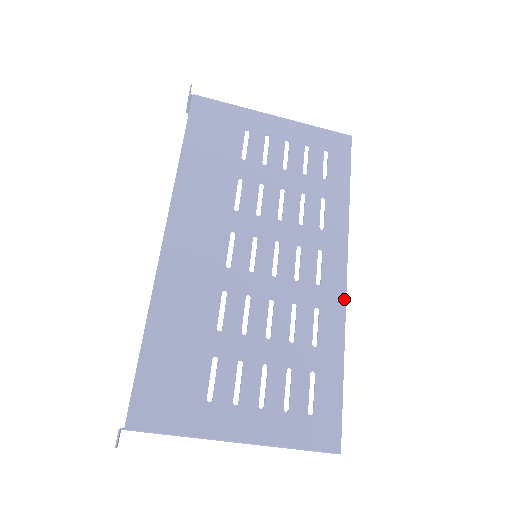
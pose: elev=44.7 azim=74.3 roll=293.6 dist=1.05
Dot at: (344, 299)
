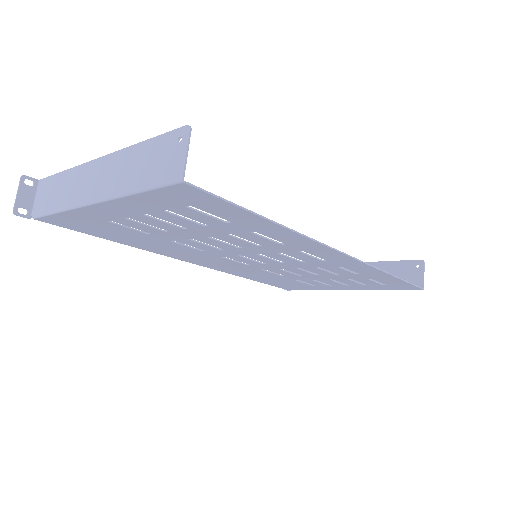
Dot at: (359, 262)
